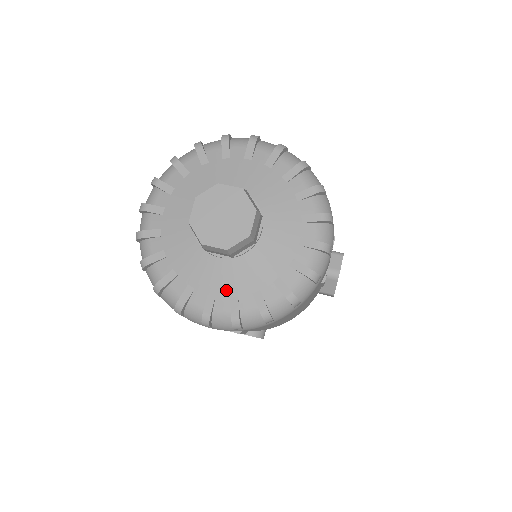
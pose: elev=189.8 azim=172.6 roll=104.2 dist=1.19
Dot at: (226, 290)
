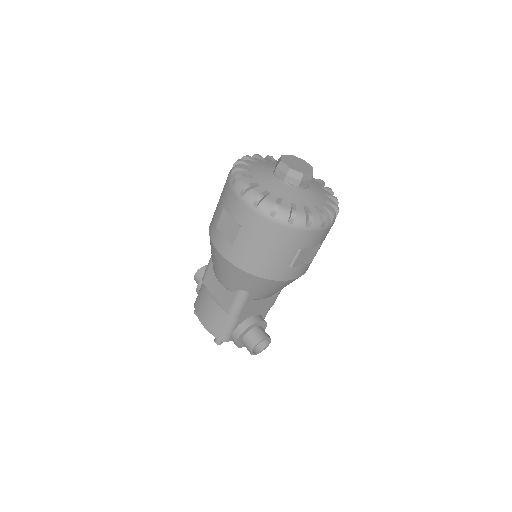
Dot at: (317, 202)
